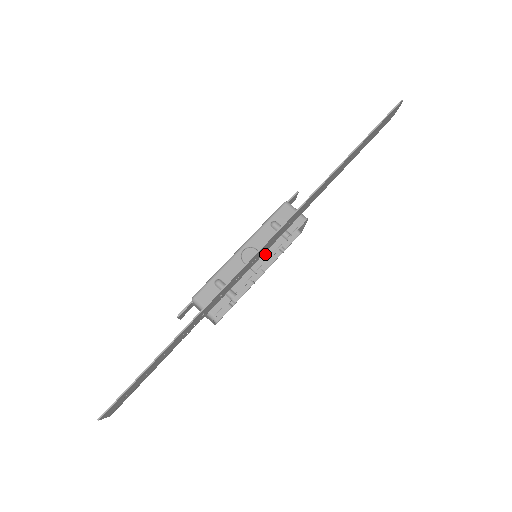
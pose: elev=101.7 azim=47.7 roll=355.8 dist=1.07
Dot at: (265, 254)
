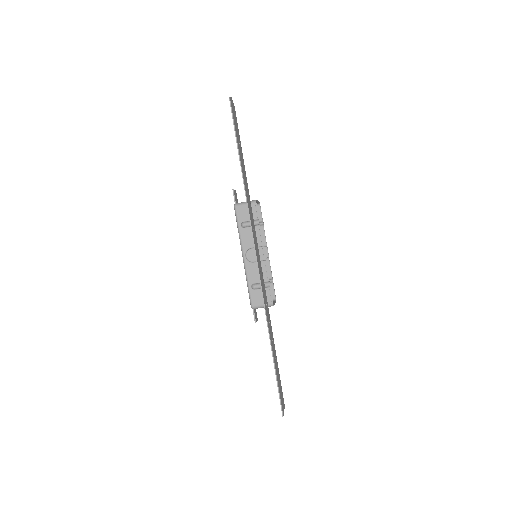
Dot at: (258, 245)
